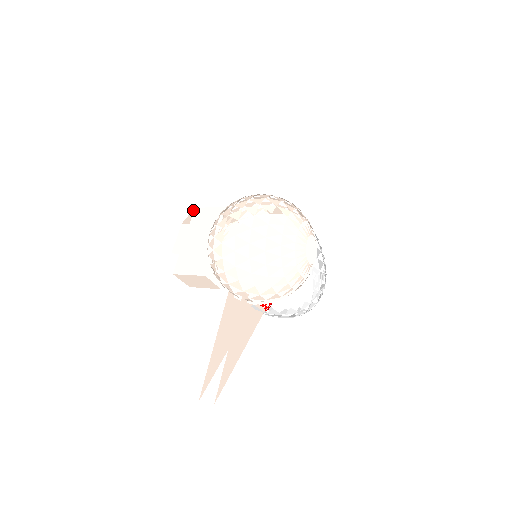
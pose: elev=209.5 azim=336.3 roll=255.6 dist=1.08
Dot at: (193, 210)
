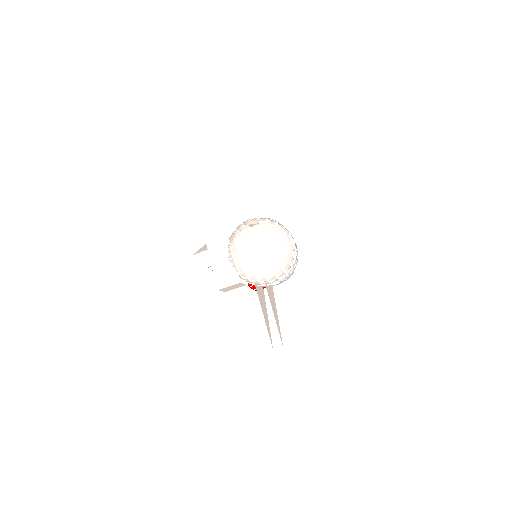
Dot at: (204, 245)
